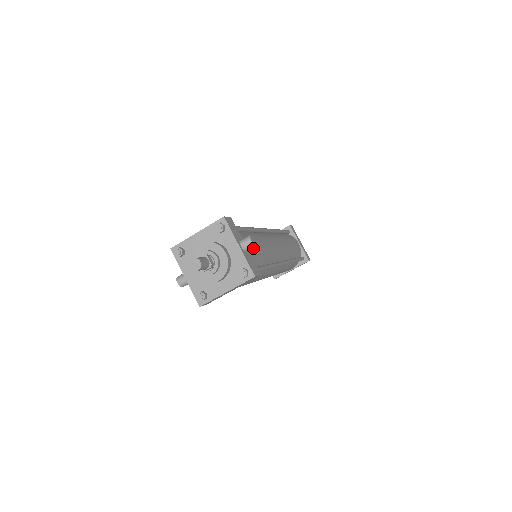
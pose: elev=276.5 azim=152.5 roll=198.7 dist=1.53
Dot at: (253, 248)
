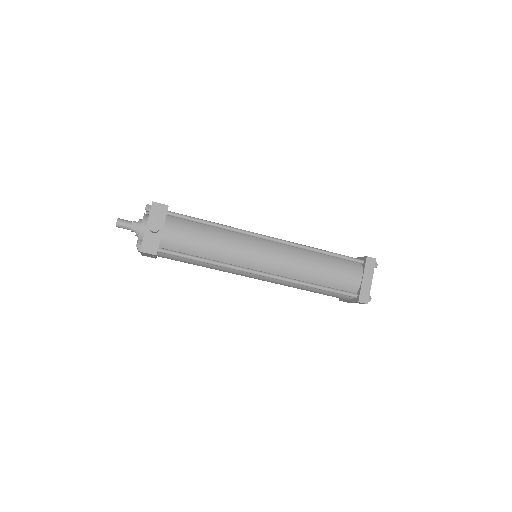
Dot at: (182, 237)
